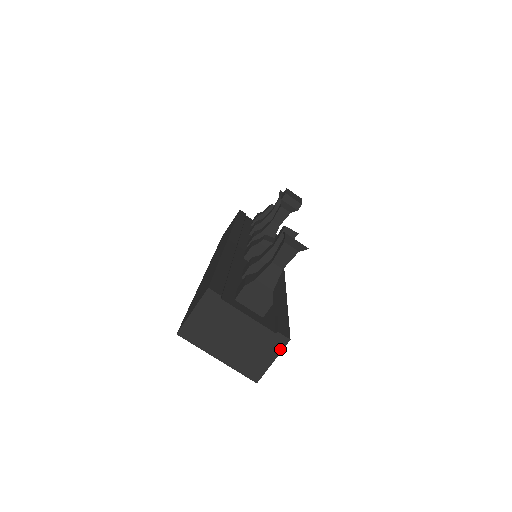
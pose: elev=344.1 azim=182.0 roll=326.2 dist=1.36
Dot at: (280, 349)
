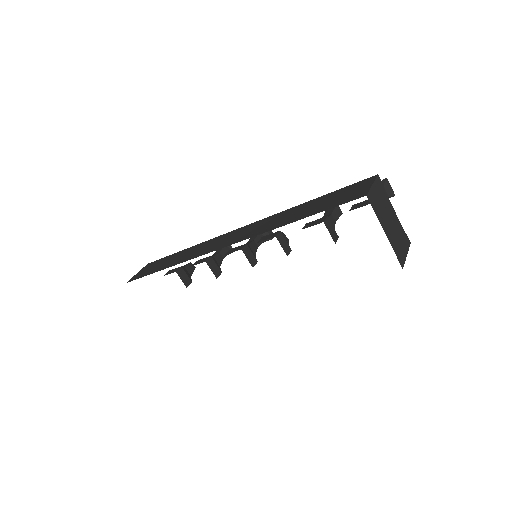
Dot at: (408, 247)
